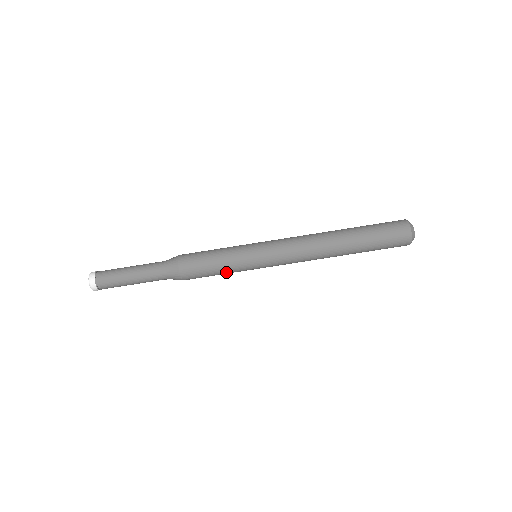
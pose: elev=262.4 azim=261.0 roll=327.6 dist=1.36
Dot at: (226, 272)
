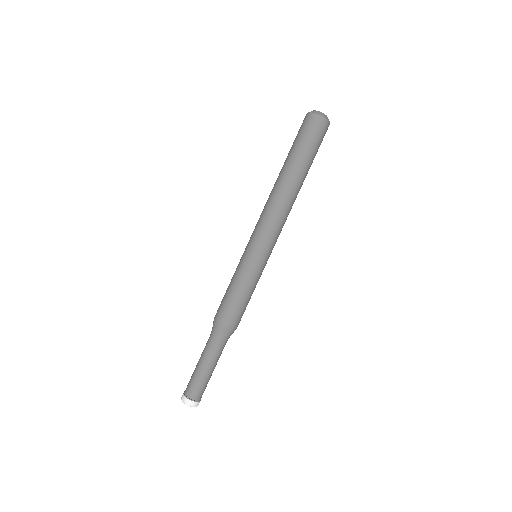
Dot at: (246, 287)
